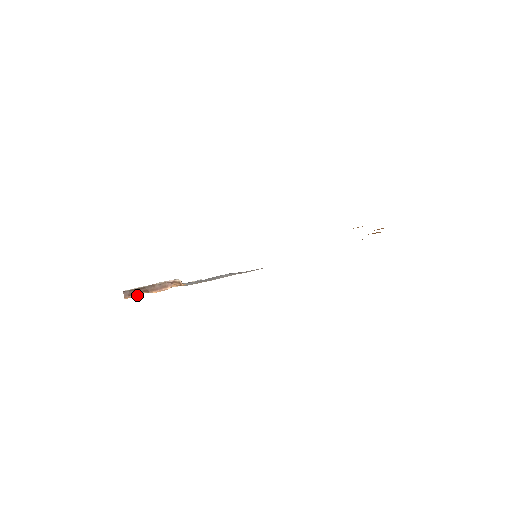
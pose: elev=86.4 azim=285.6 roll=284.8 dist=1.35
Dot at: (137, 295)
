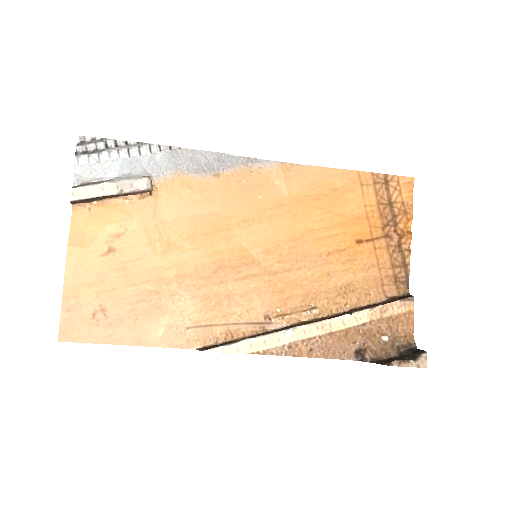
Dot at: (90, 203)
